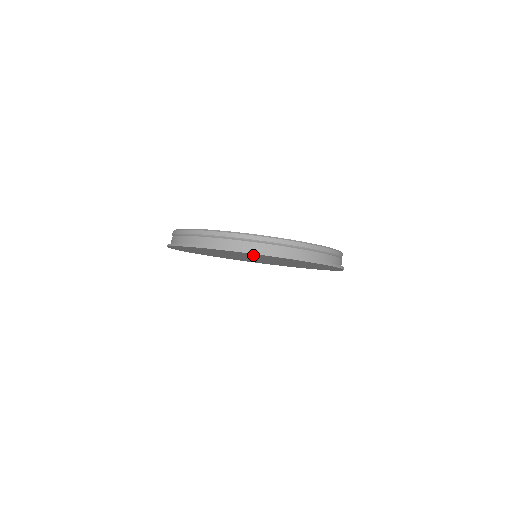
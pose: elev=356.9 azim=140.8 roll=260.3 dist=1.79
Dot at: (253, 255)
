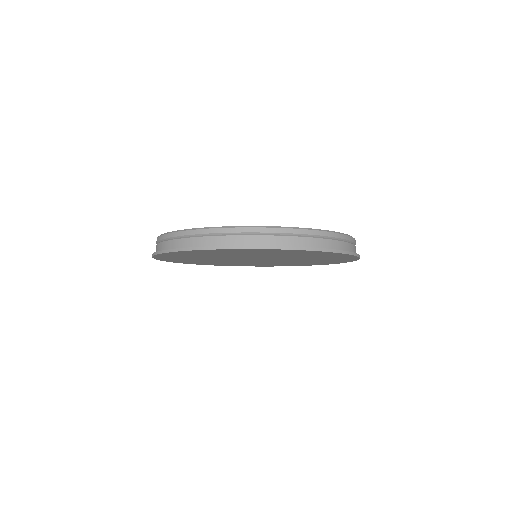
Dot at: (314, 255)
